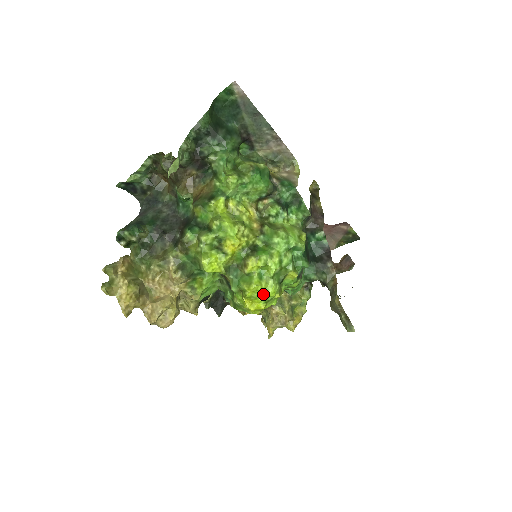
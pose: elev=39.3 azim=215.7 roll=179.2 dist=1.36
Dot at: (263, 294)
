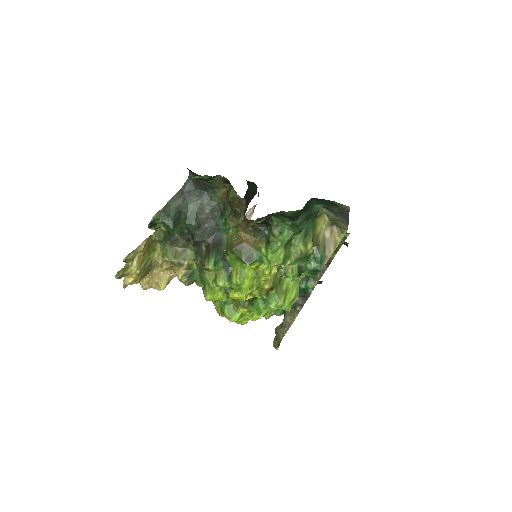
Dot at: (235, 322)
